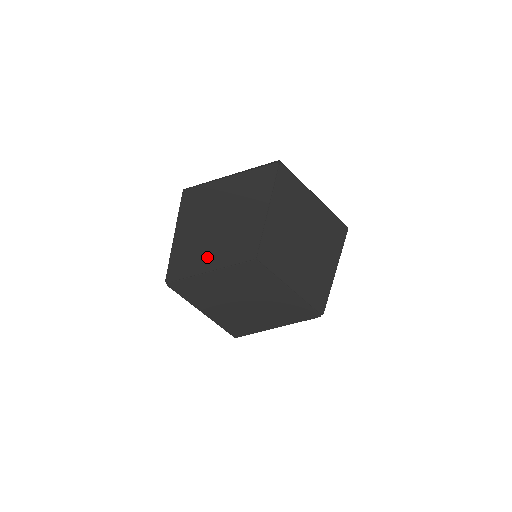
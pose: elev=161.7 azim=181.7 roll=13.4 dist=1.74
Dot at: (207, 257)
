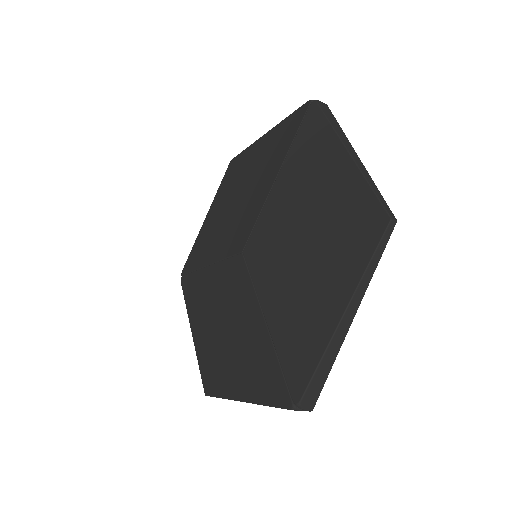
Dot at: (213, 245)
